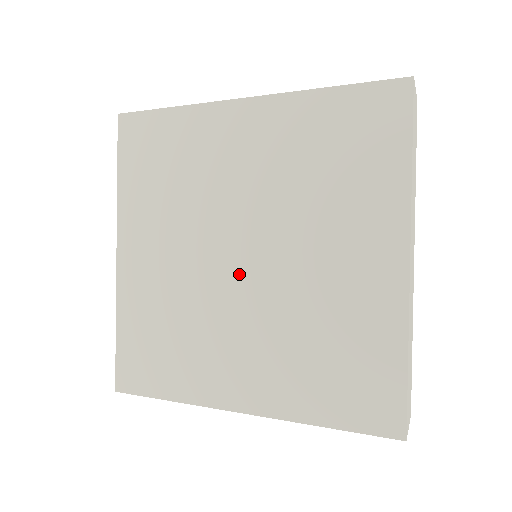
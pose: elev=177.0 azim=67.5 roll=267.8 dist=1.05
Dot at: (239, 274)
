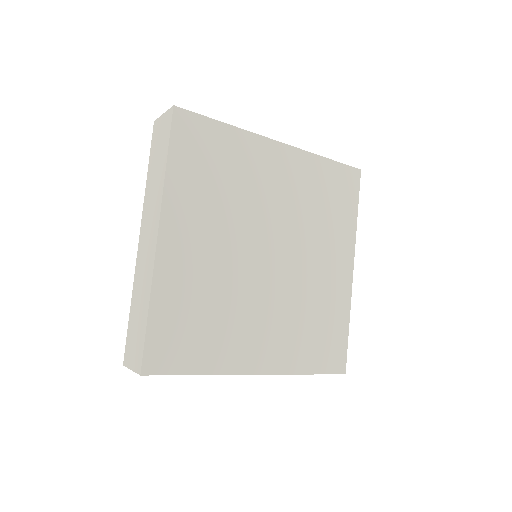
Dot at: (266, 268)
